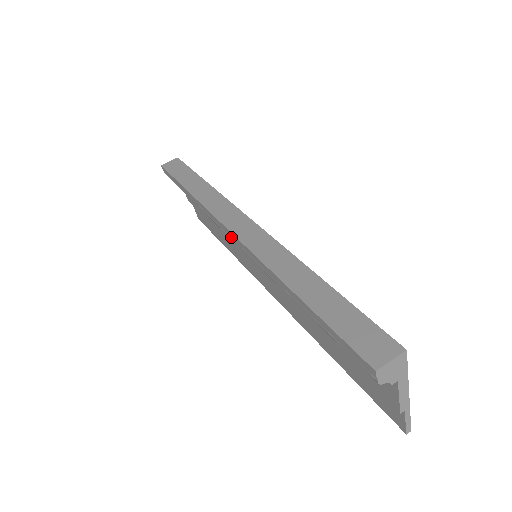
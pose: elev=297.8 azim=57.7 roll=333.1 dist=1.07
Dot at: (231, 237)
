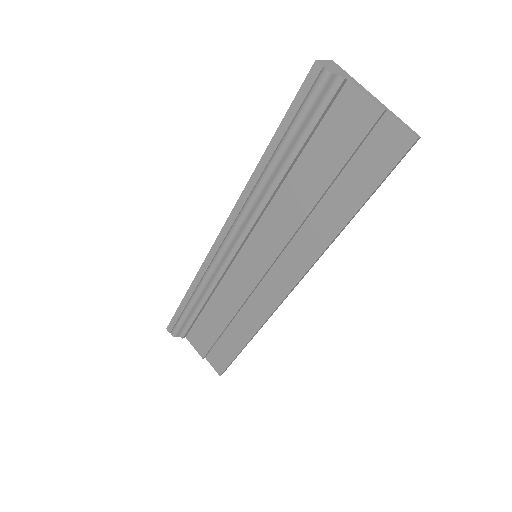
Dot at: (224, 238)
